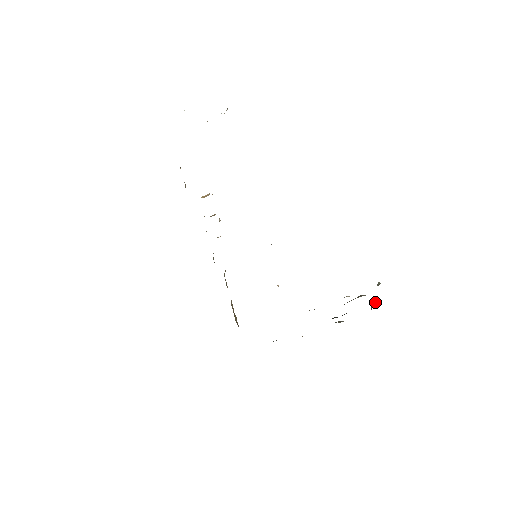
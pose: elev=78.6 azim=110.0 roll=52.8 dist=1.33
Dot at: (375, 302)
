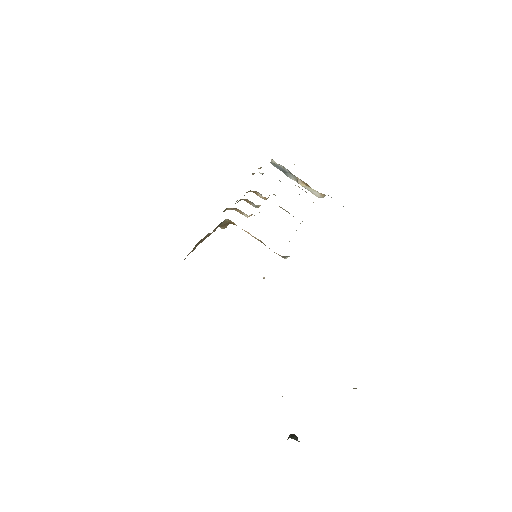
Dot at: (297, 437)
